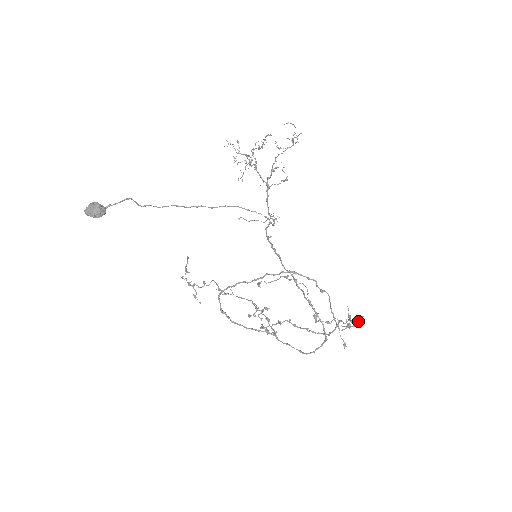
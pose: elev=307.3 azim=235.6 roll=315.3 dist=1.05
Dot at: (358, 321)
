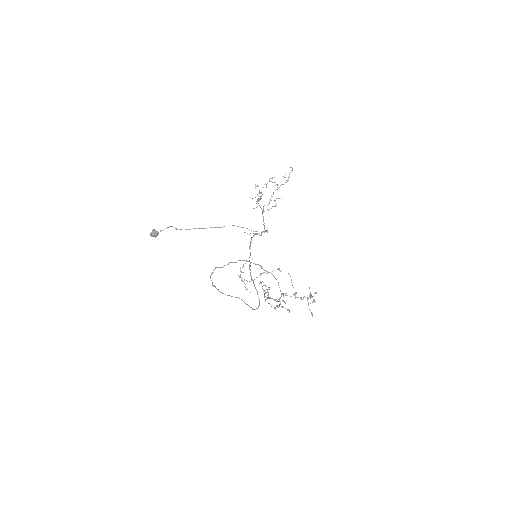
Dot at: (313, 296)
